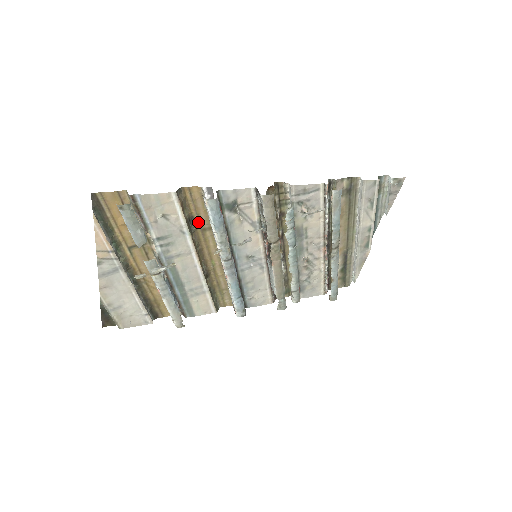
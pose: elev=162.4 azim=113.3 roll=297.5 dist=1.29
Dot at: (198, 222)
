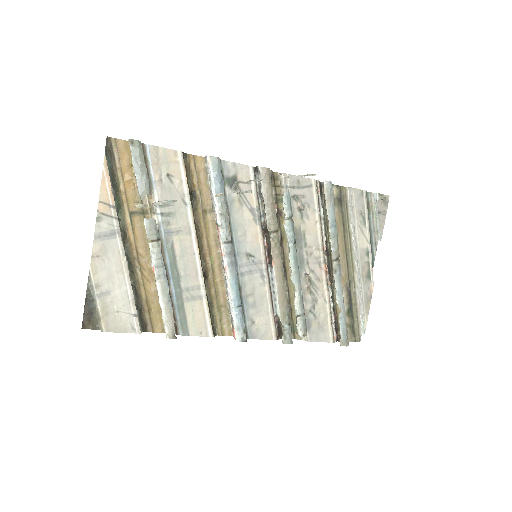
Dot at: (199, 200)
